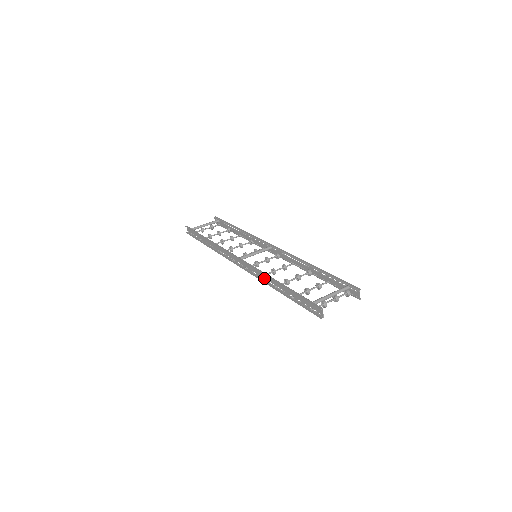
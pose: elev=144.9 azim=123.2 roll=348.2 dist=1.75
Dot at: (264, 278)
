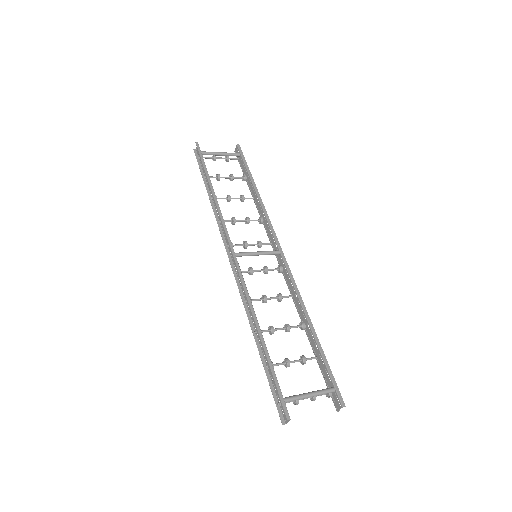
Dot at: (249, 307)
